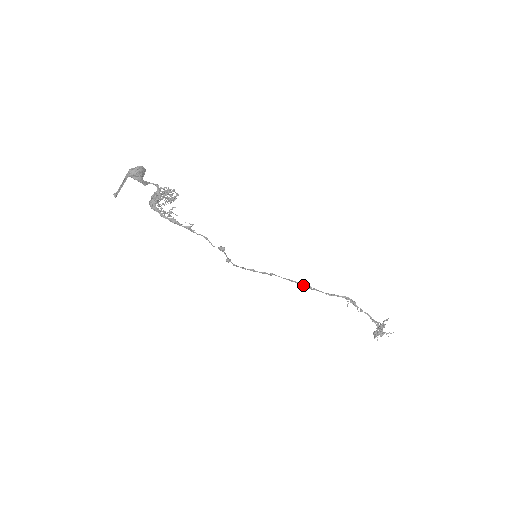
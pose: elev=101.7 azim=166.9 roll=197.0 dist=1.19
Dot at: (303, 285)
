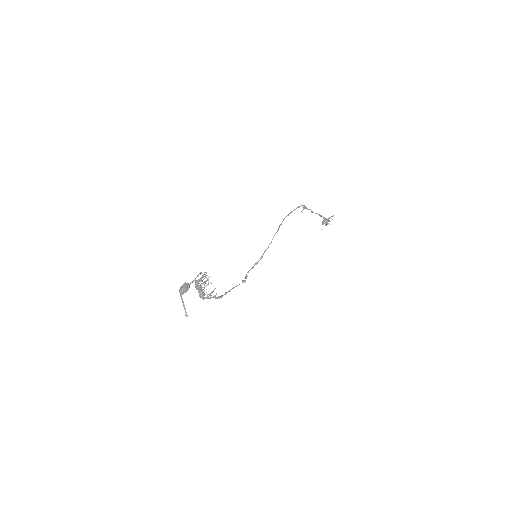
Dot at: occluded
